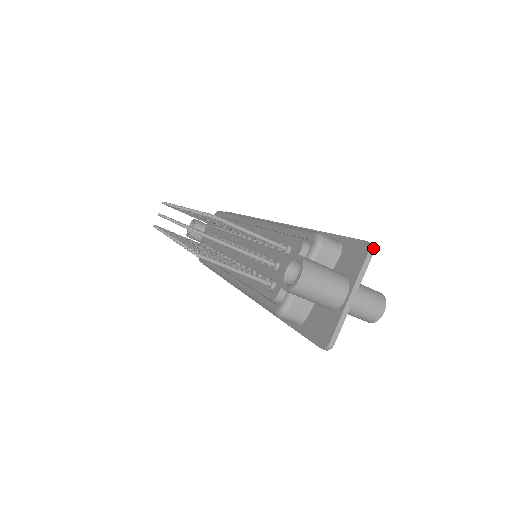
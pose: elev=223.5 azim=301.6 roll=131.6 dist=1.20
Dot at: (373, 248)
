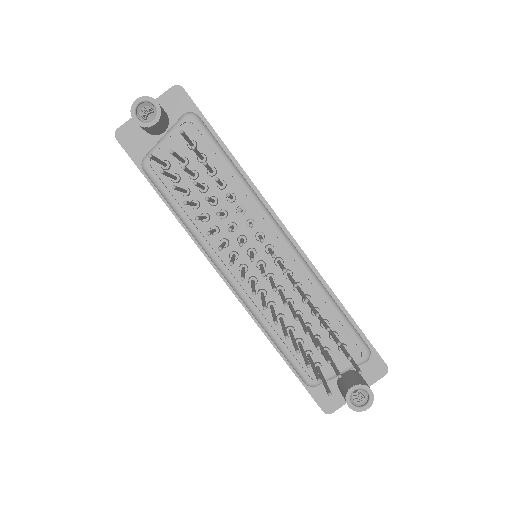
Dot at: (387, 371)
